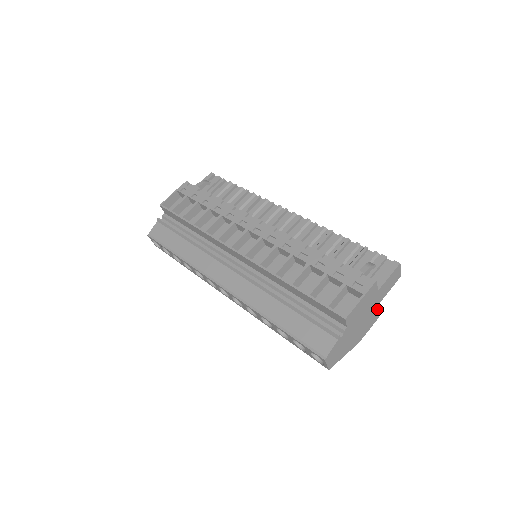
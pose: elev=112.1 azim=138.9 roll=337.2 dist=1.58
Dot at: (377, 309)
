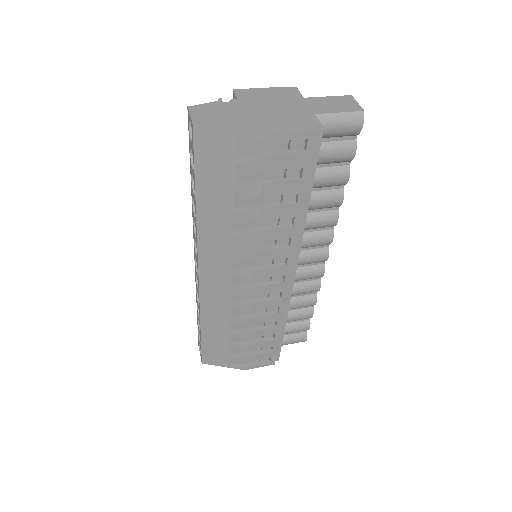
Dot at: (309, 118)
